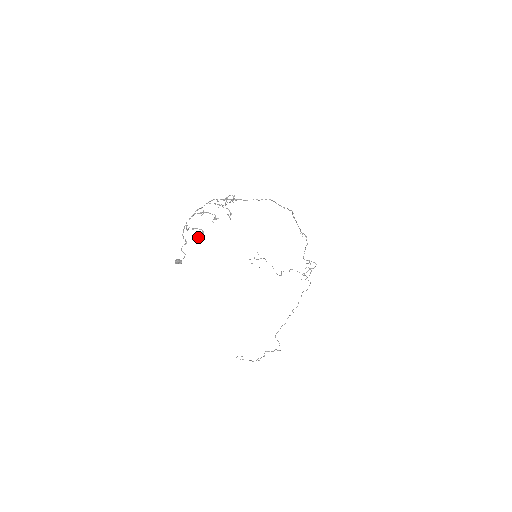
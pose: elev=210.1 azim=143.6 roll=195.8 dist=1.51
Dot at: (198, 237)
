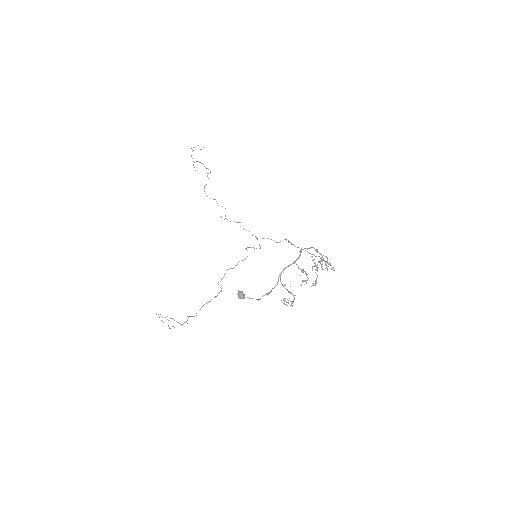
Dot at: occluded
